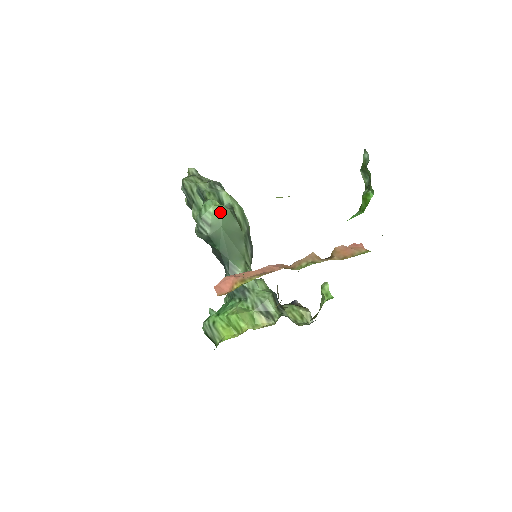
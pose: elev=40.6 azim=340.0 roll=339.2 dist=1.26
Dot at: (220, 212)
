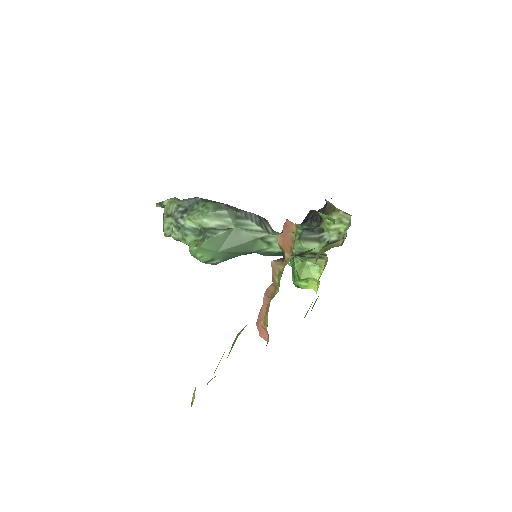
Dot at: (204, 250)
